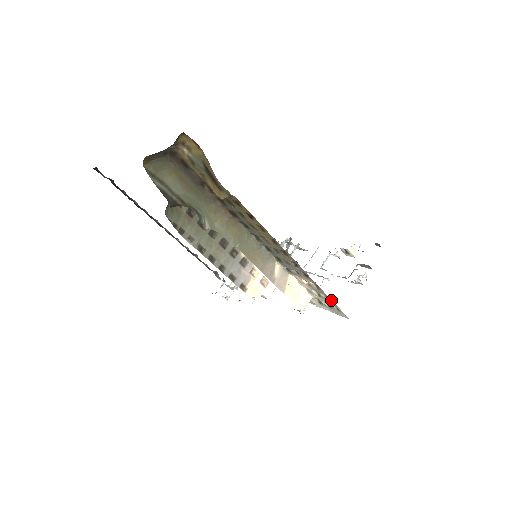
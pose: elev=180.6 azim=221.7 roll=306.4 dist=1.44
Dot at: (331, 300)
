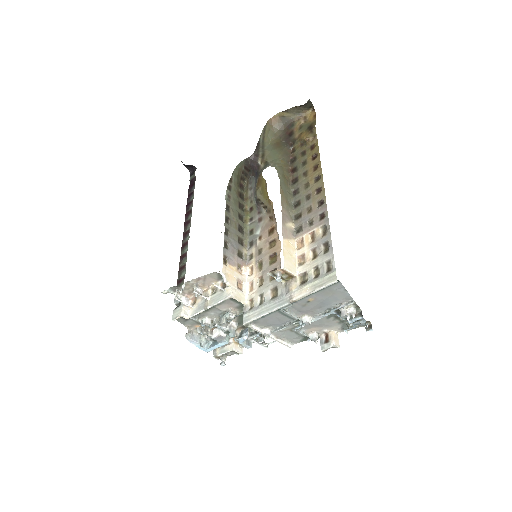
Dot at: (331, 248)
